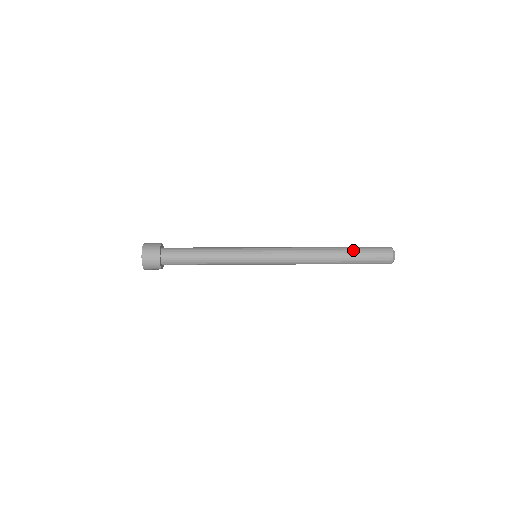
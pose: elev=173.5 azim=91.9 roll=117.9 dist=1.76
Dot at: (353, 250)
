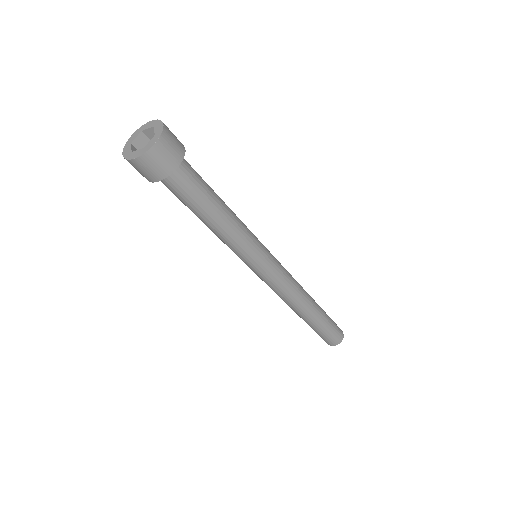
Dot at: occluded
